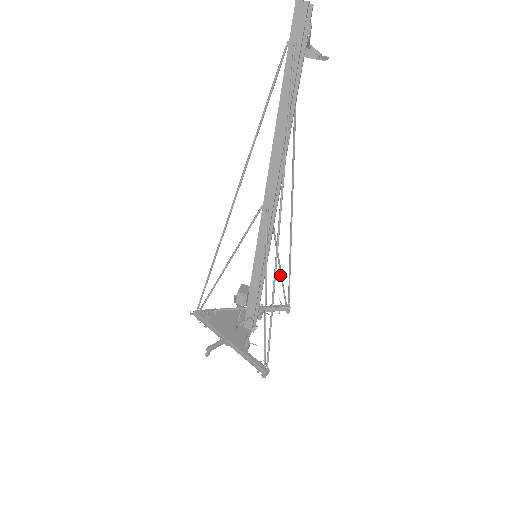
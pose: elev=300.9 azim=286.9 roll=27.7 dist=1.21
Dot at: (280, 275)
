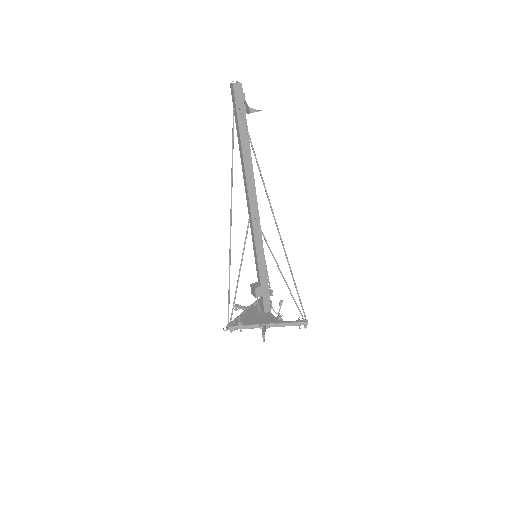
Dot at: occluded
